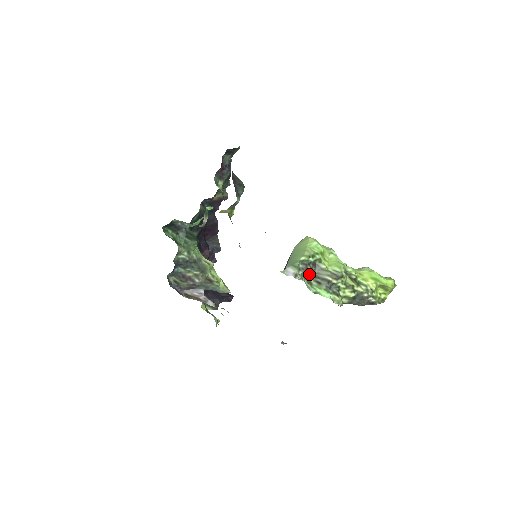
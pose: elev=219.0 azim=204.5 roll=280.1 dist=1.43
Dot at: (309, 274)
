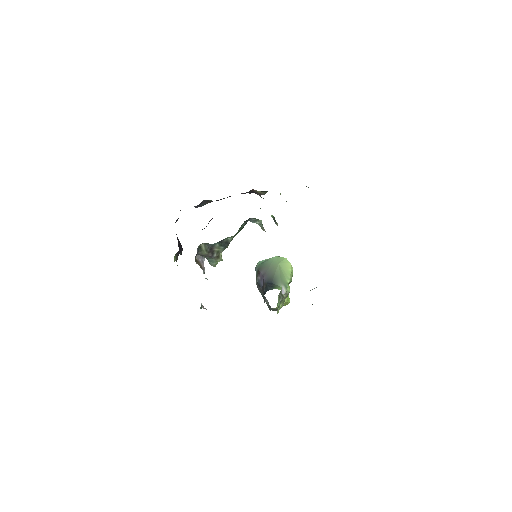
Dot at: occluded
